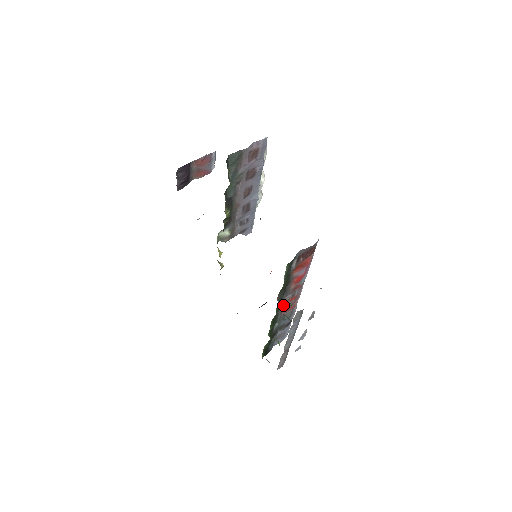
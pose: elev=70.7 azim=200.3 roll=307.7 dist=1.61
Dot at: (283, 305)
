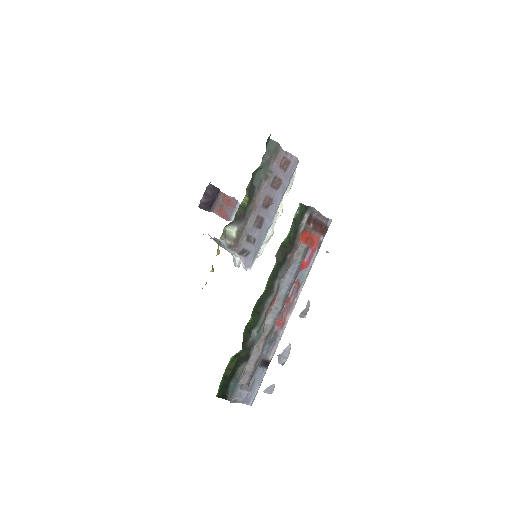
Dot at: (274, 293)
